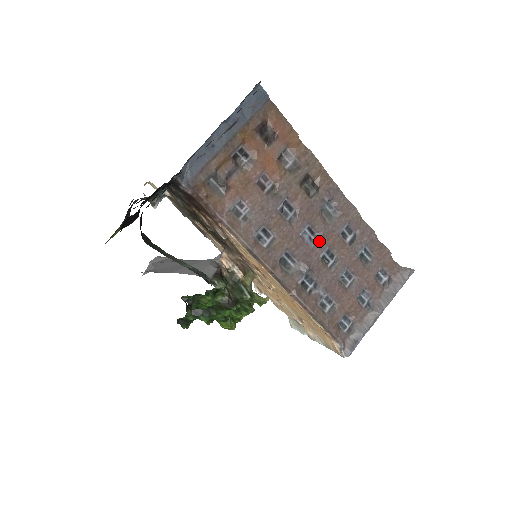
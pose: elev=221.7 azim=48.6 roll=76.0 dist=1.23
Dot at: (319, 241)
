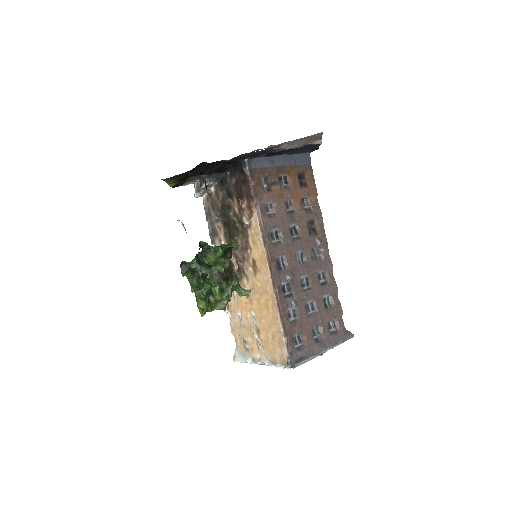
Dot at: (304, 267)
